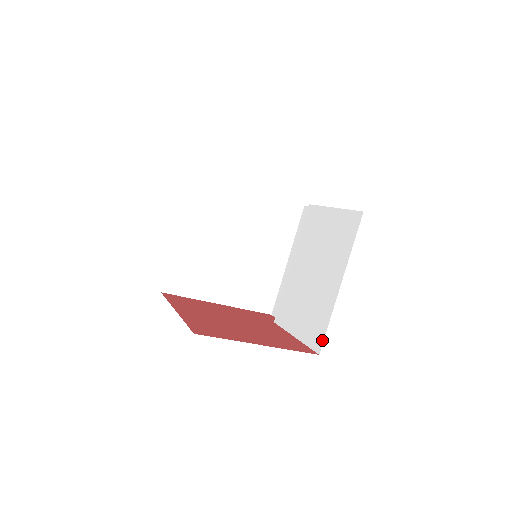
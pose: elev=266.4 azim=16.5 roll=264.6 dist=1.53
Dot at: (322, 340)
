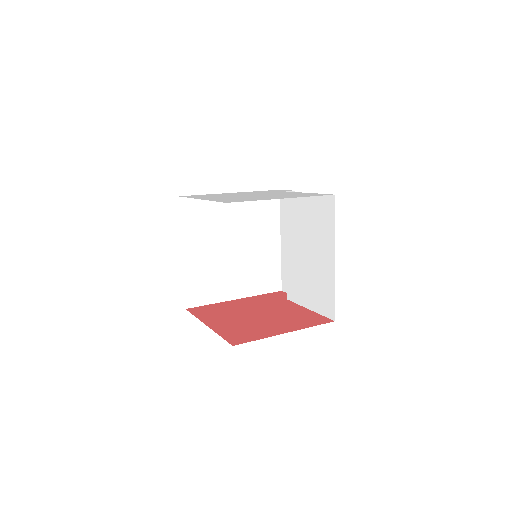
Dot at: (333, 309)
